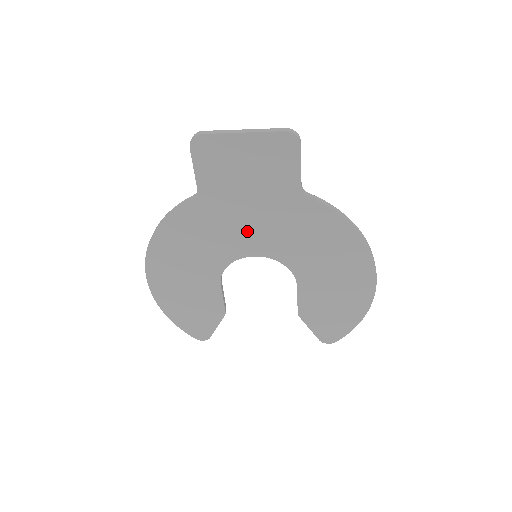
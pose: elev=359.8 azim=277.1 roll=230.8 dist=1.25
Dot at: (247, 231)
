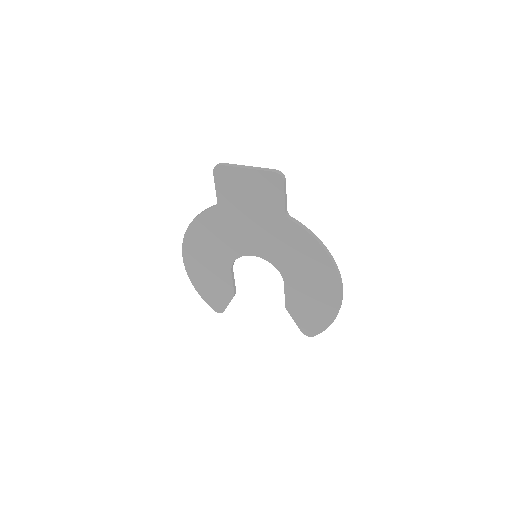
Dot at: (249, 236)
